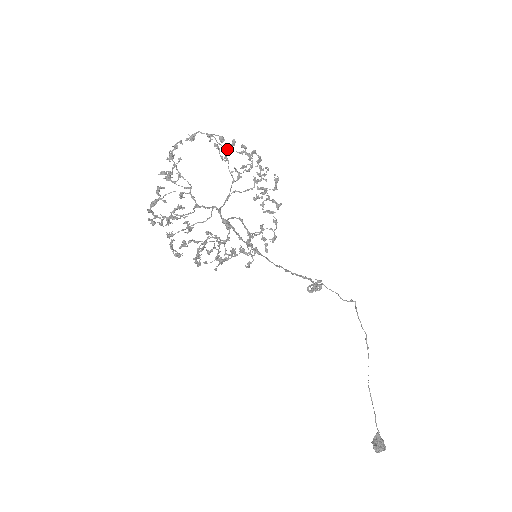
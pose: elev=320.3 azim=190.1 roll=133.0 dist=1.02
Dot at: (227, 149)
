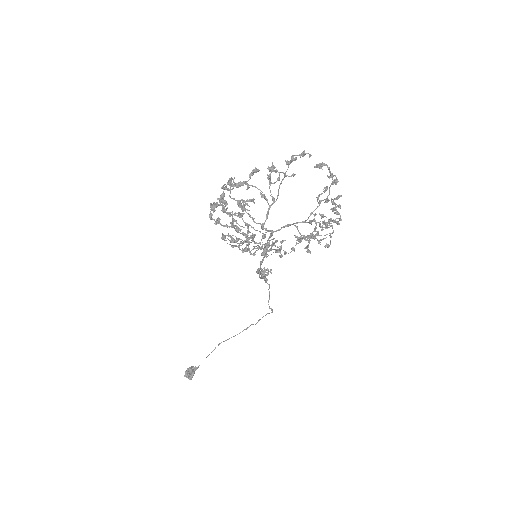
Dot at: occluded
